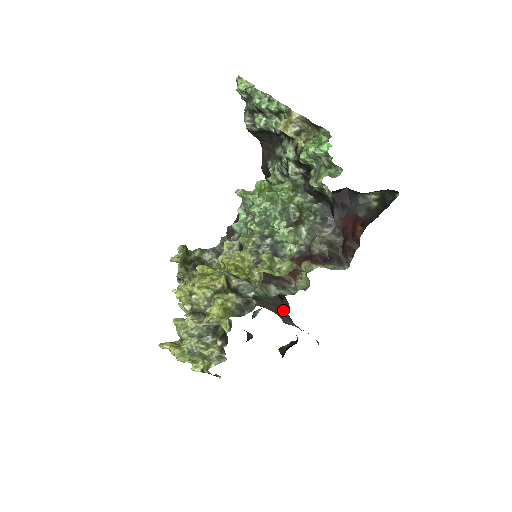
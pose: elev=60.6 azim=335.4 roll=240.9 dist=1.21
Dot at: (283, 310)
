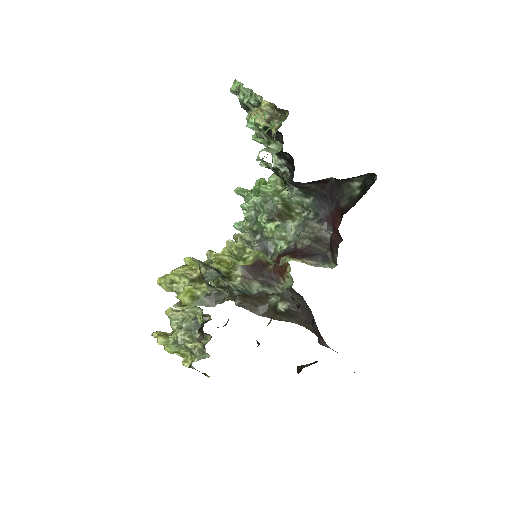
Dot at: (317, 329)
